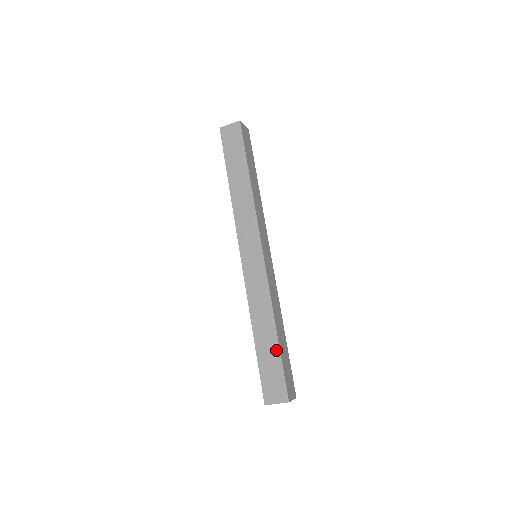
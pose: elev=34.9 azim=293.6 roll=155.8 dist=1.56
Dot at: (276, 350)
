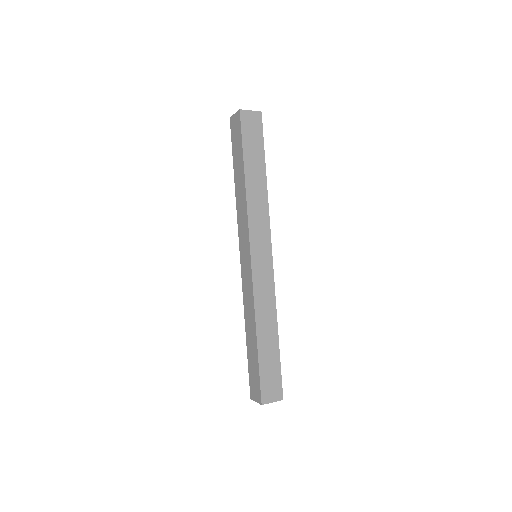
Dot at: (276, 352)
